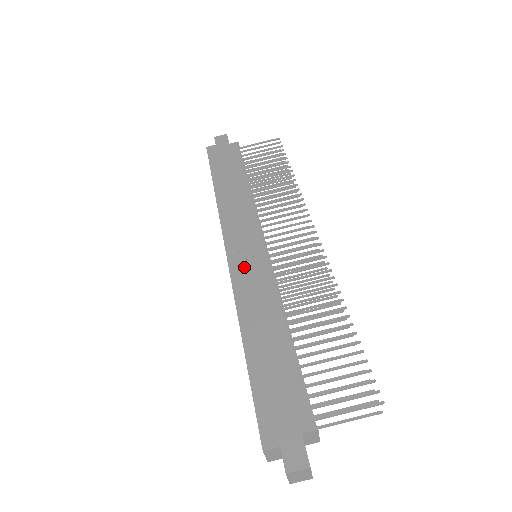
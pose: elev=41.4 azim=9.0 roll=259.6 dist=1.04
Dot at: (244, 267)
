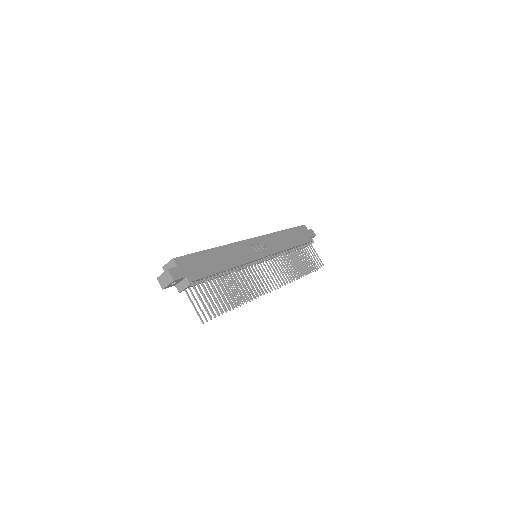
Dot at: (250, 247)
